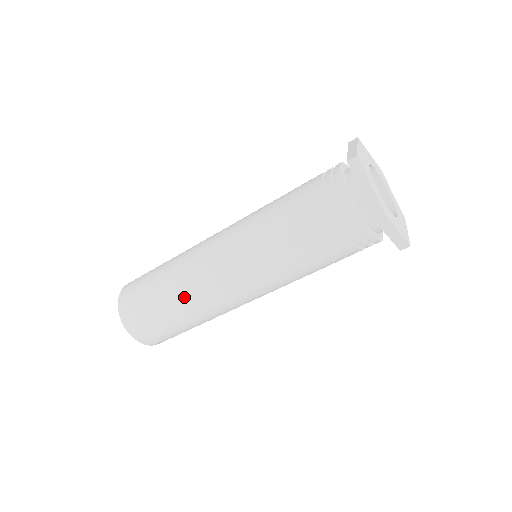
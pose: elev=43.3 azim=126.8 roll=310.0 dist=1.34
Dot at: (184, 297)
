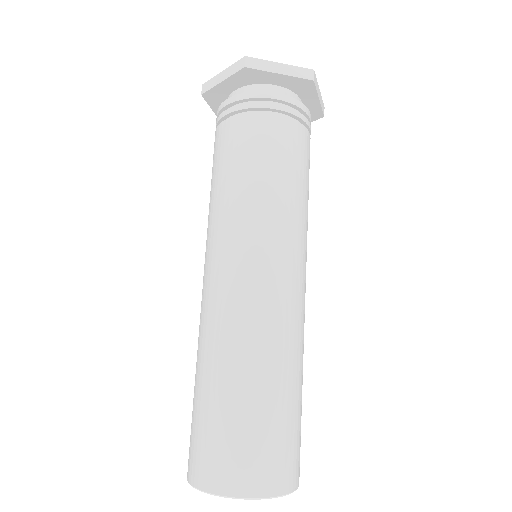
Dot at: (219, 349)
